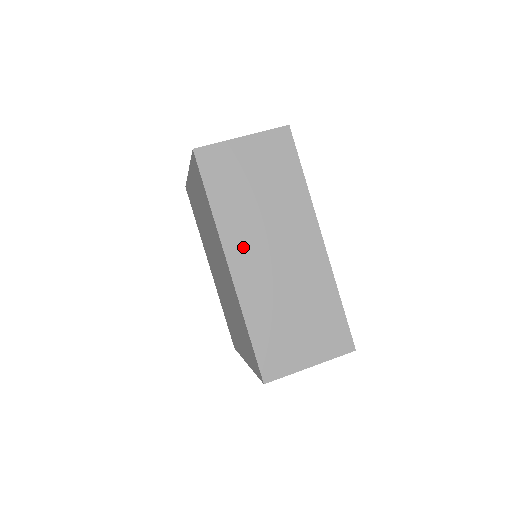
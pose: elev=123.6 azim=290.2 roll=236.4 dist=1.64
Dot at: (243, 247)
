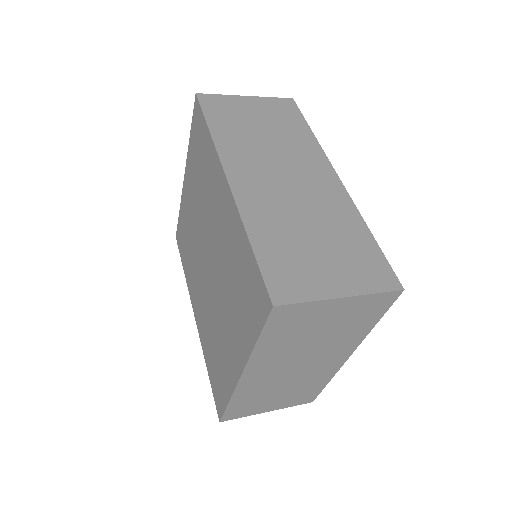
Dot at: (245, 166)
